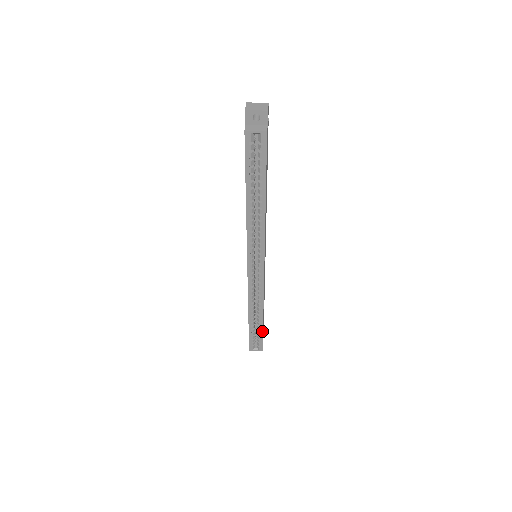
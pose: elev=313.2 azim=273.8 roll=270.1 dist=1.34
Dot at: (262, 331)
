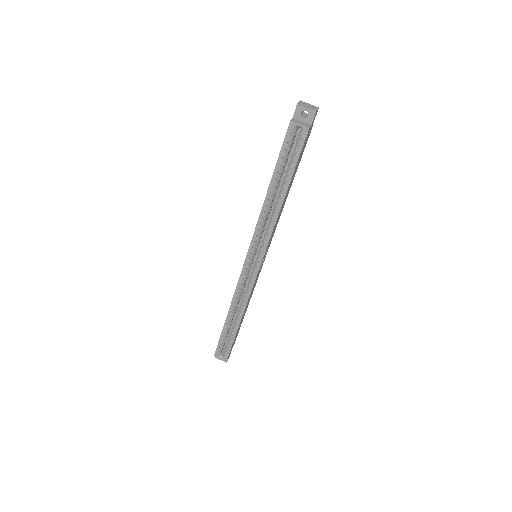
Dot at: (234, 338)
